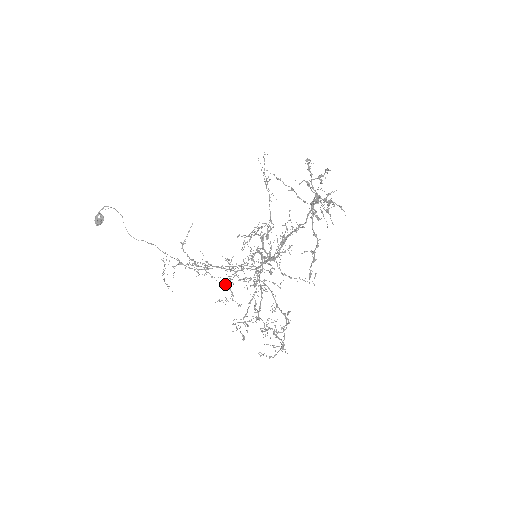
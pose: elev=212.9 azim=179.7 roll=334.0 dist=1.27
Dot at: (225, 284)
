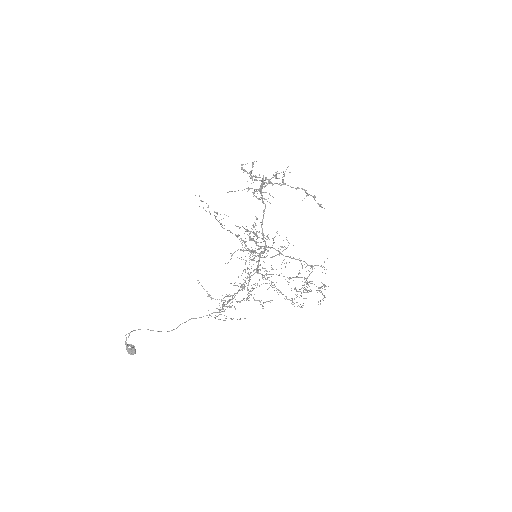
Dot at: (249, 300)
